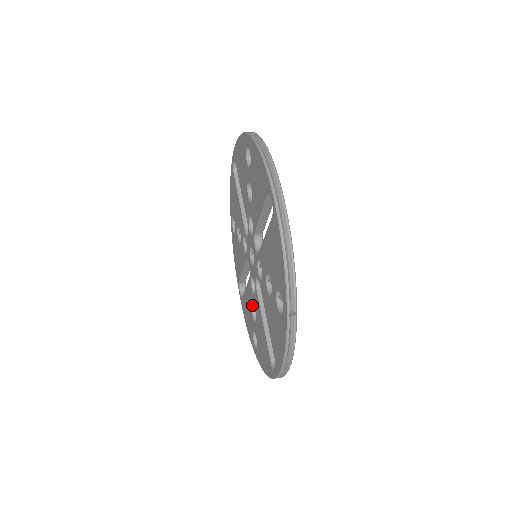
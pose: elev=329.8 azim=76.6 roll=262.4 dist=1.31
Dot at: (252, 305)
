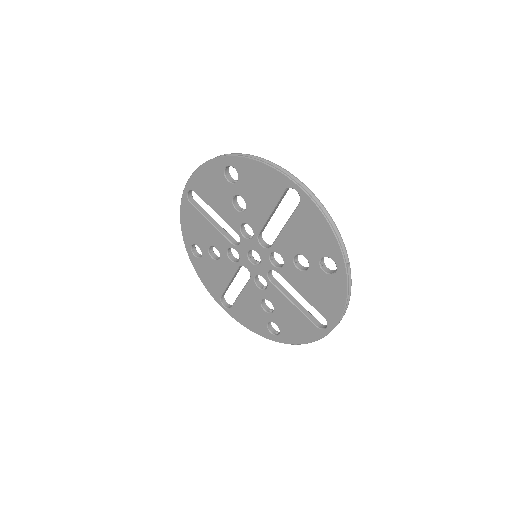
Dot at: (261, 301)
